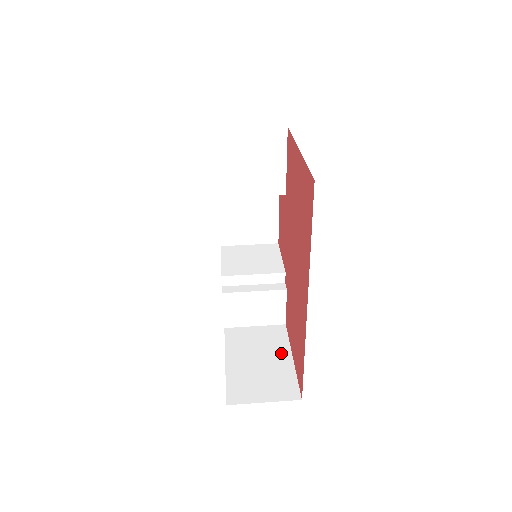
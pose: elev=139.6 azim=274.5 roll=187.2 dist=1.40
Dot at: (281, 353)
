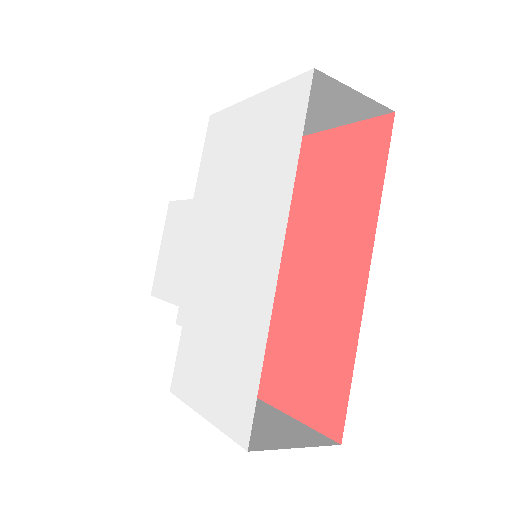
Dot at: (269, 411)
